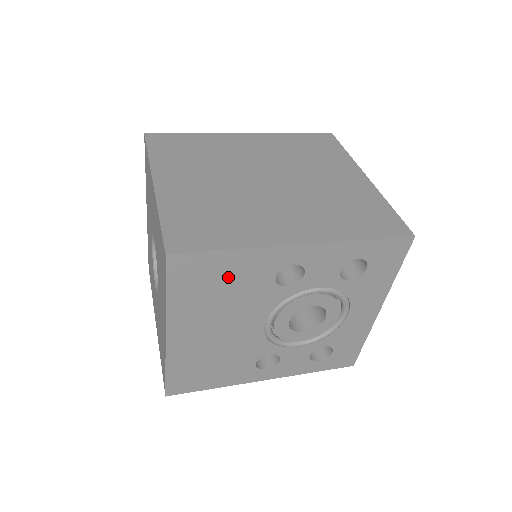
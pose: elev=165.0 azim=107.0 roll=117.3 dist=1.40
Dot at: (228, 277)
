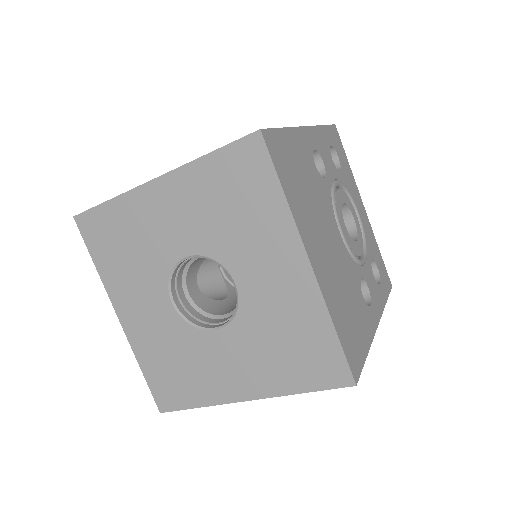
Dot at: (298, 164)
